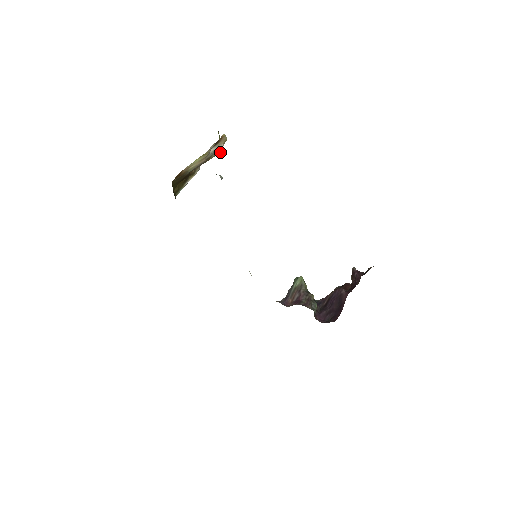
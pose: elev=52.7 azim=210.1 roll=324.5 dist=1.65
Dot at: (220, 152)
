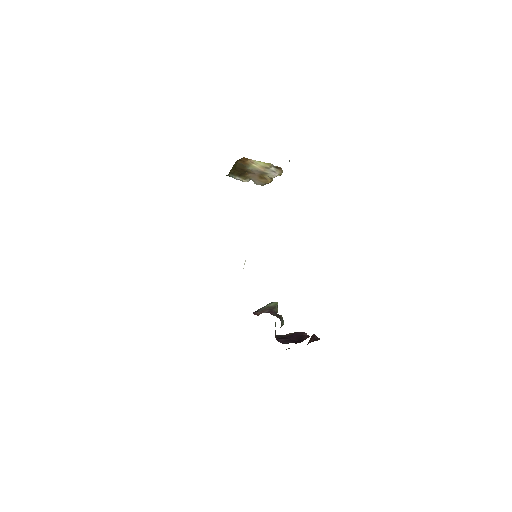
Dot at: occluded
